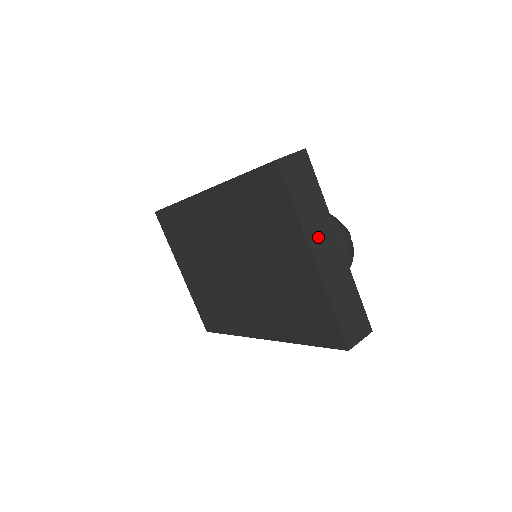
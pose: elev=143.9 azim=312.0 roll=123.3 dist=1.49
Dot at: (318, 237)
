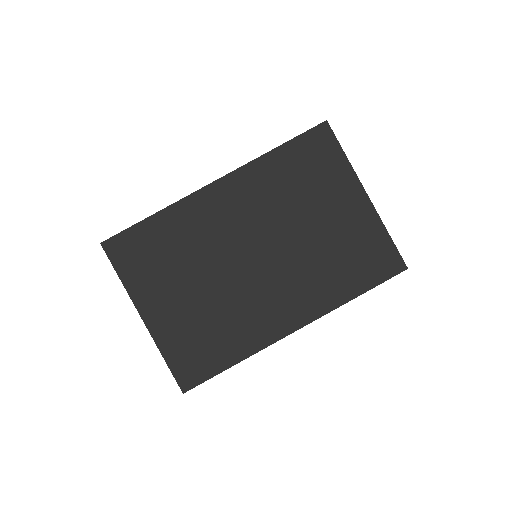
Dot at: occluded
